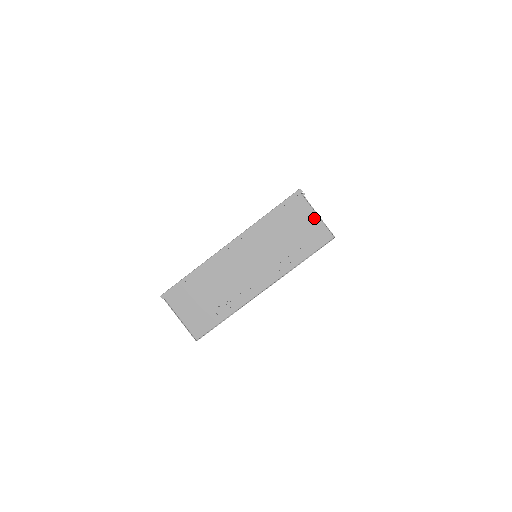
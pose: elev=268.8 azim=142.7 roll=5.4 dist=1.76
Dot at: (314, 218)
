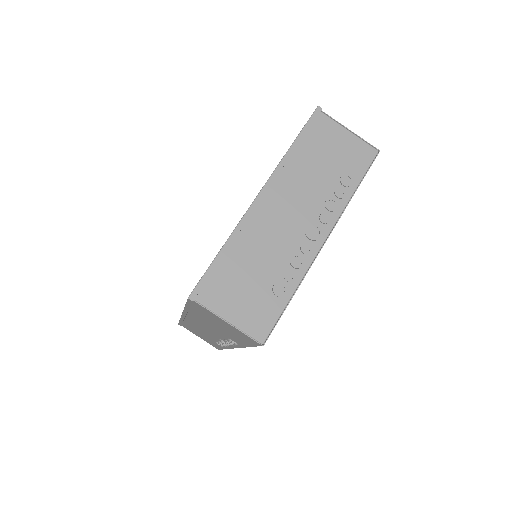
Dot at: (347, 135)
